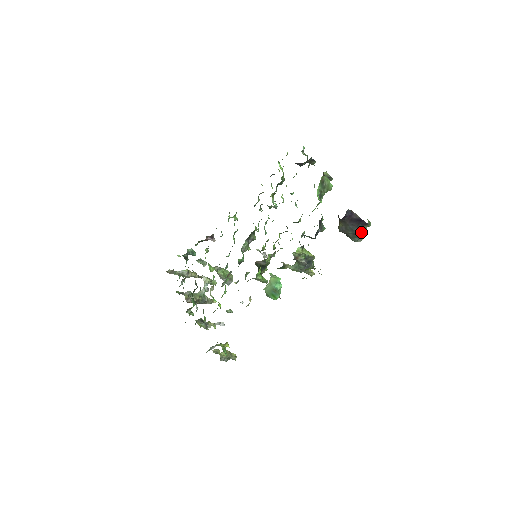
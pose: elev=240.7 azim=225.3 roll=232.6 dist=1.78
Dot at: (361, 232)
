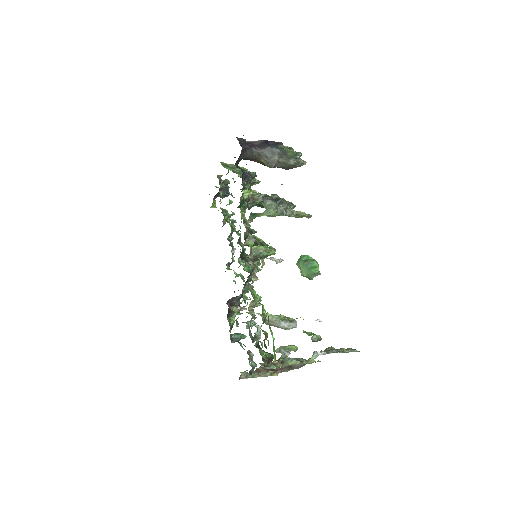
Dot at: (286, 152)
